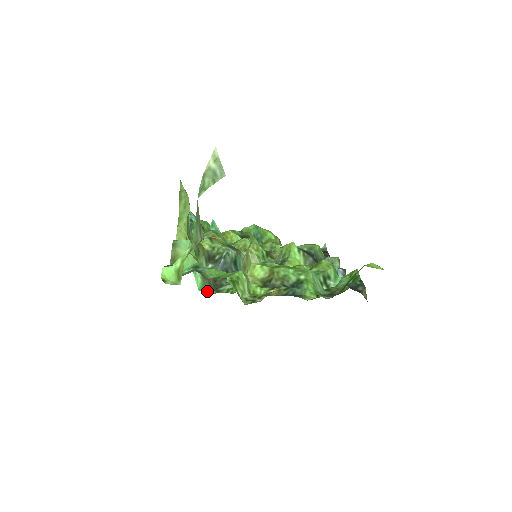
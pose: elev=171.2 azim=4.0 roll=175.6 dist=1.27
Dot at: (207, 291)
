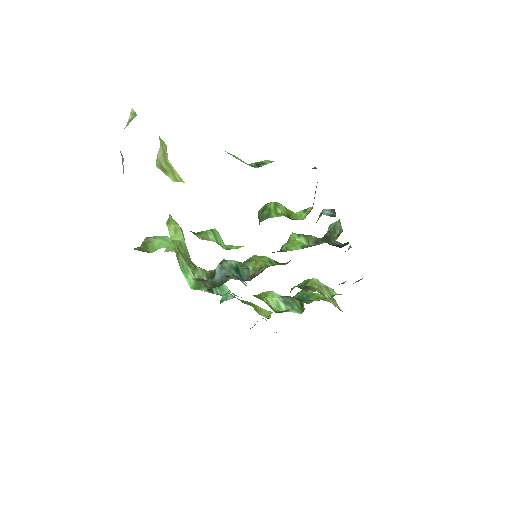
Dot at: (201, 289)
